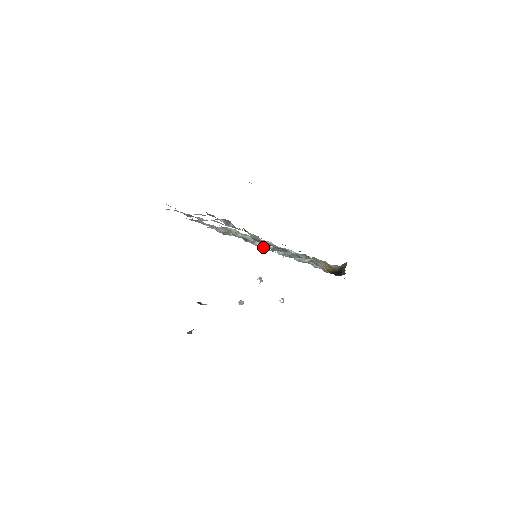
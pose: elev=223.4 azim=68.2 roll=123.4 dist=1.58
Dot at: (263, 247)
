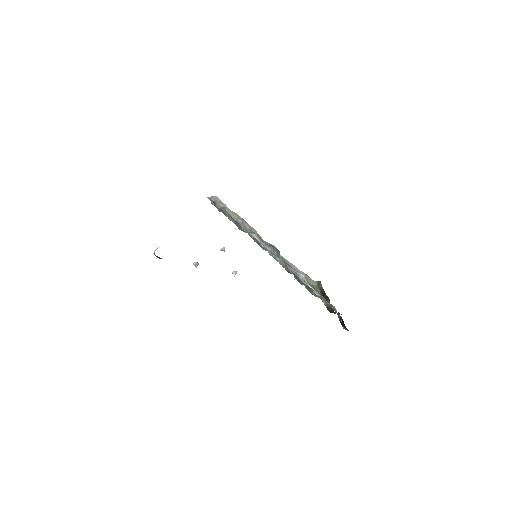
Dot at: occluded
